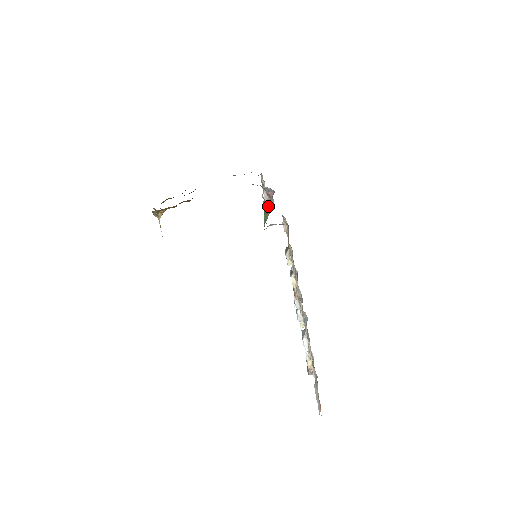
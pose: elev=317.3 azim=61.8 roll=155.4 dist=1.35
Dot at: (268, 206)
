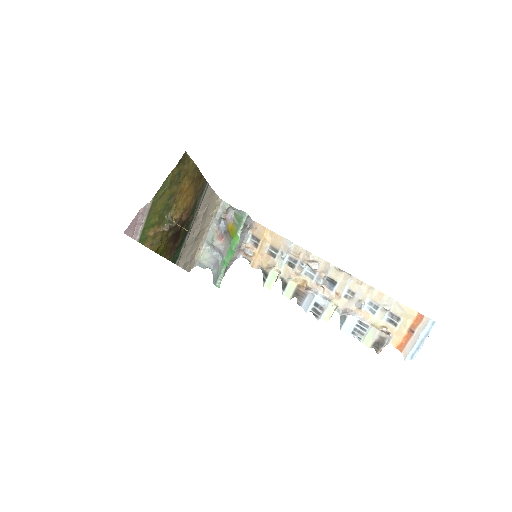
Dot at: (230, 233)
